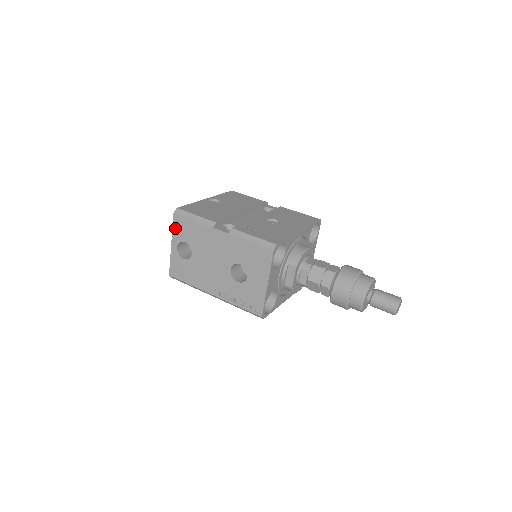
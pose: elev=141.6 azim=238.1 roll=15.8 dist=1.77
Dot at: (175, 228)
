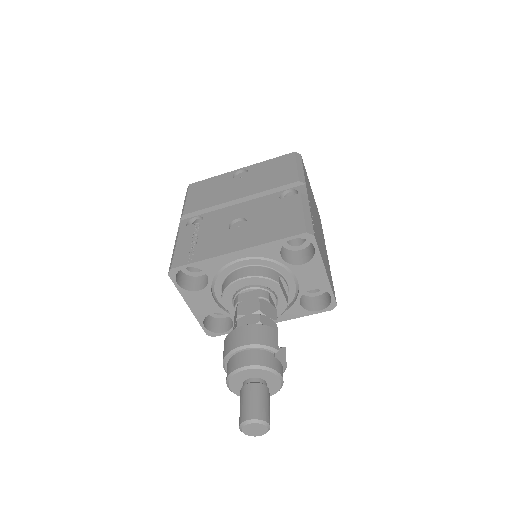
Dot at: occluded
